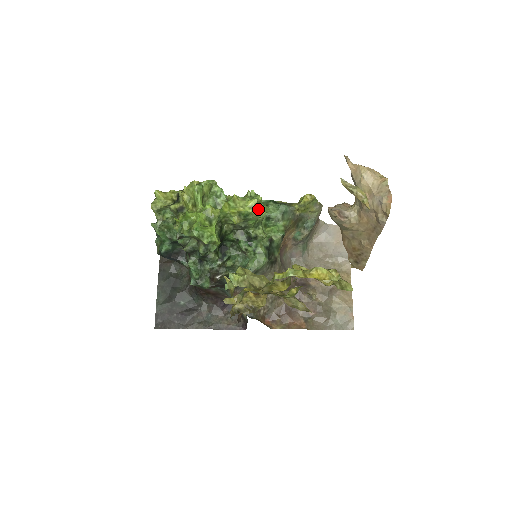
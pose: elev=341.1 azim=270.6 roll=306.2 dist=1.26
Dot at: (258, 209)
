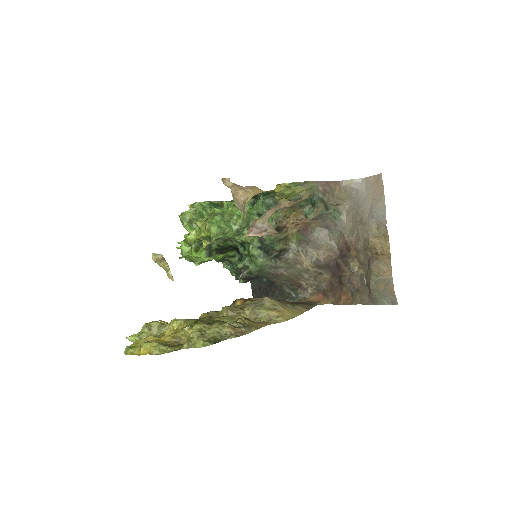
Dot at: (213, 231)
